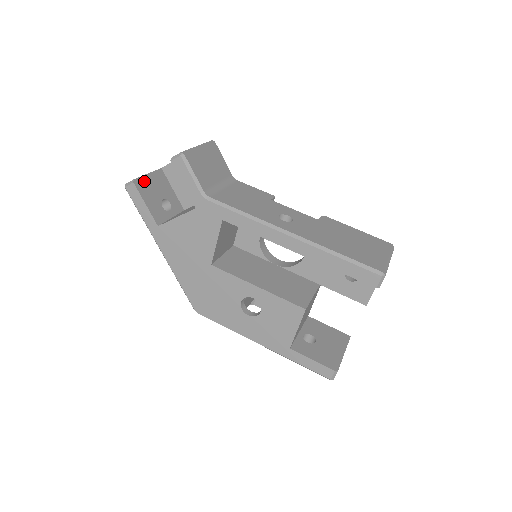
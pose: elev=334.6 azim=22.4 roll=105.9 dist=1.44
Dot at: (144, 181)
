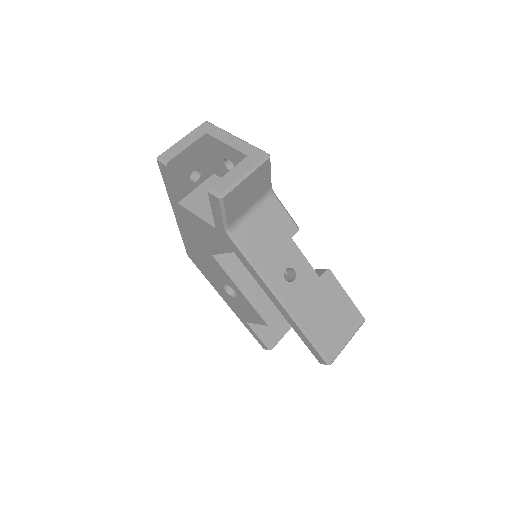
Dot at: (179, 159)
